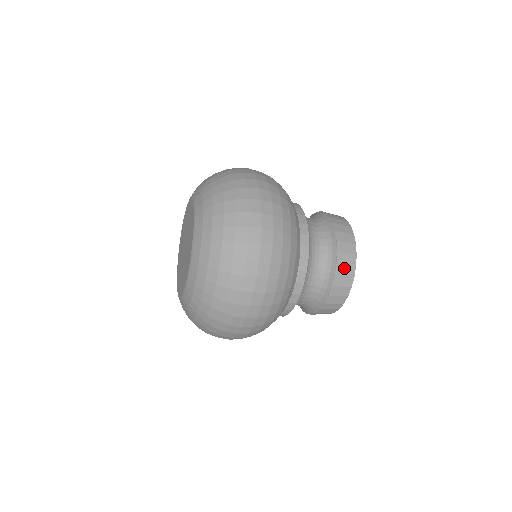
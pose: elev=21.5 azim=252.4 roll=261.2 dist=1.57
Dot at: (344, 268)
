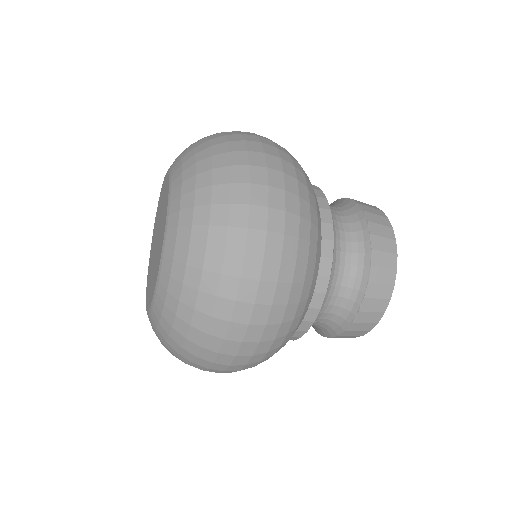
Dot at: (381, 272)
